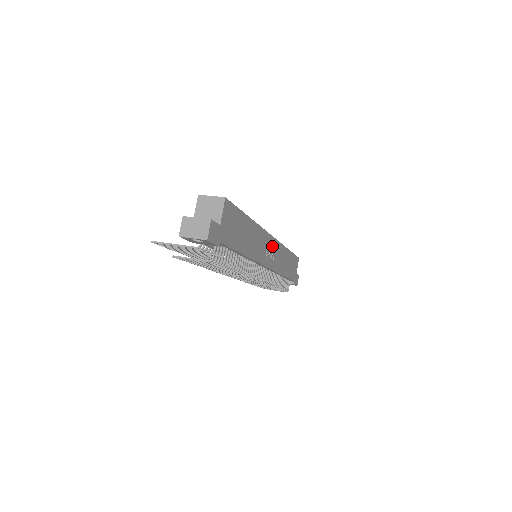
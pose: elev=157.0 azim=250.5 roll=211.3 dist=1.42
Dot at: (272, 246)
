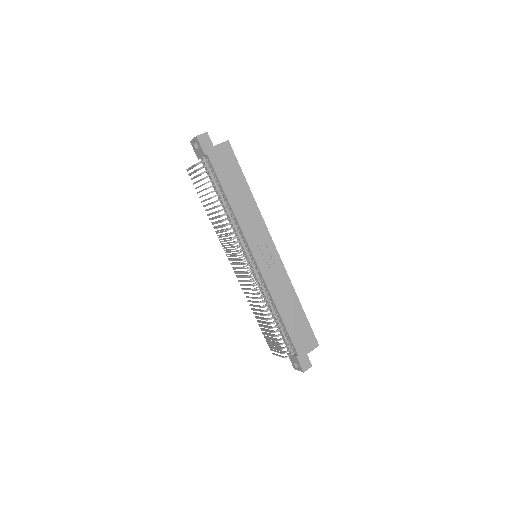
Dot at: (271, 254)
